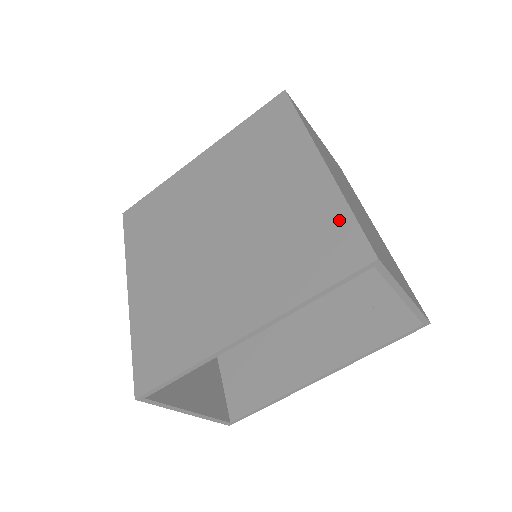
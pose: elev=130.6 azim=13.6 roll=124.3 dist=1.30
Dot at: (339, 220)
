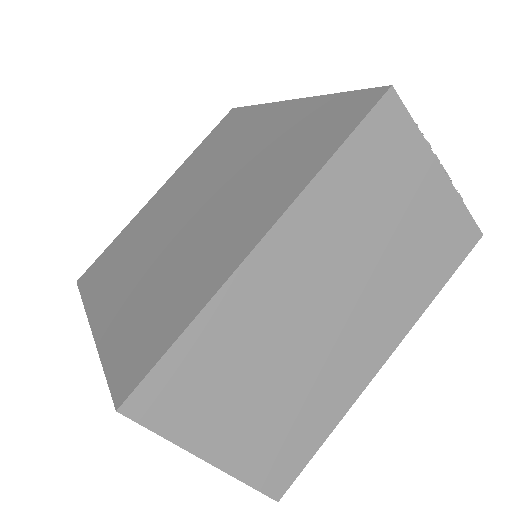
Dot at: (172, 329)
